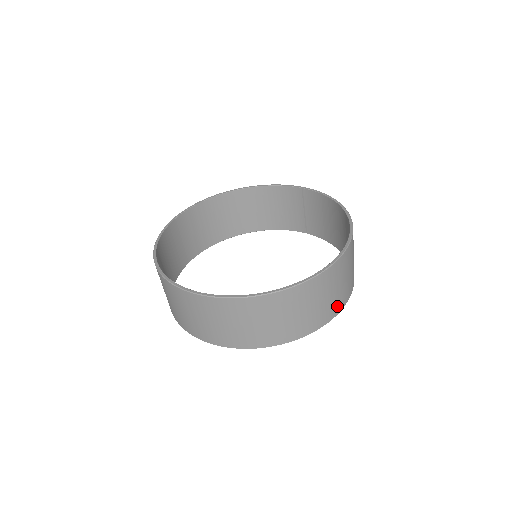
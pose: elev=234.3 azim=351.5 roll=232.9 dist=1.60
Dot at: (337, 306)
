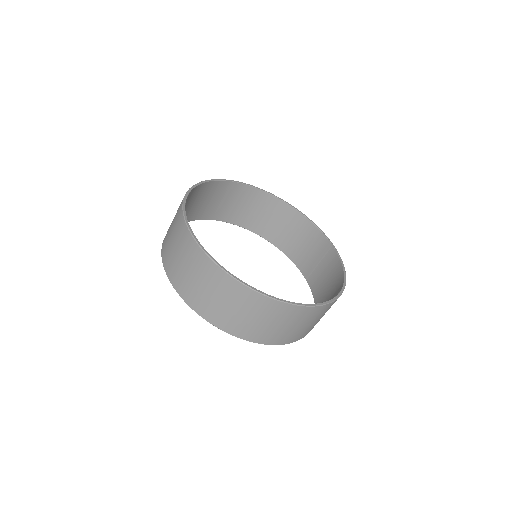
Dot at: (274, 338)
